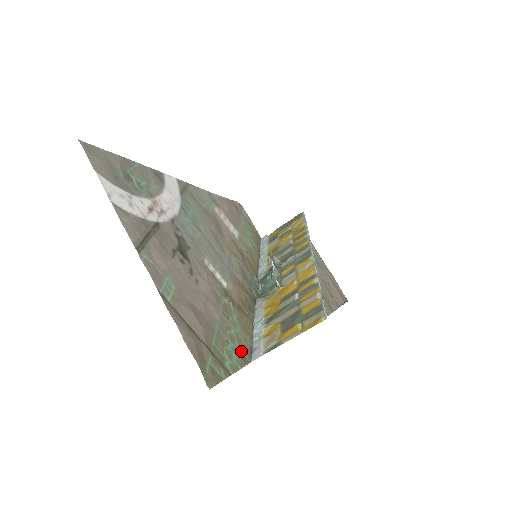
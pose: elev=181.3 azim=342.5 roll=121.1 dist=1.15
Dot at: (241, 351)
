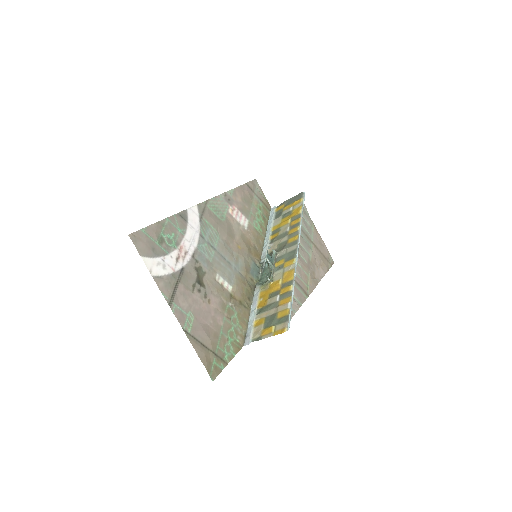
Dot at: (237, 341)
